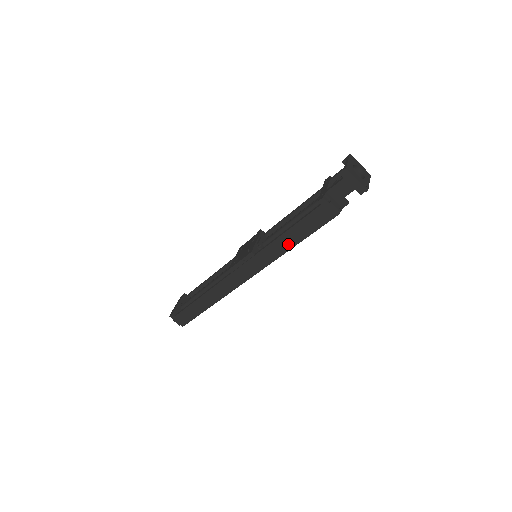
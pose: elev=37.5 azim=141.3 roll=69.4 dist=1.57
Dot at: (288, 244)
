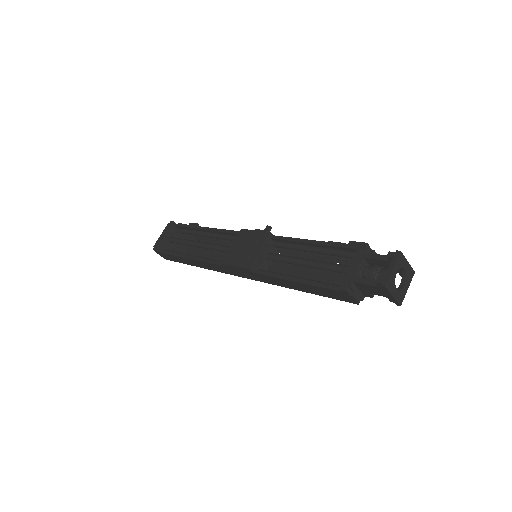
Dot at: (292, 286)
